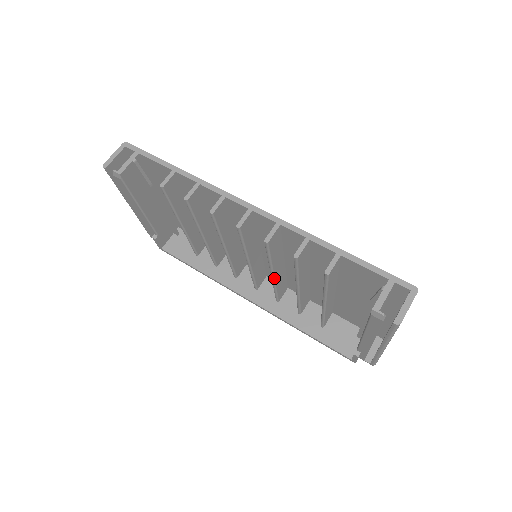
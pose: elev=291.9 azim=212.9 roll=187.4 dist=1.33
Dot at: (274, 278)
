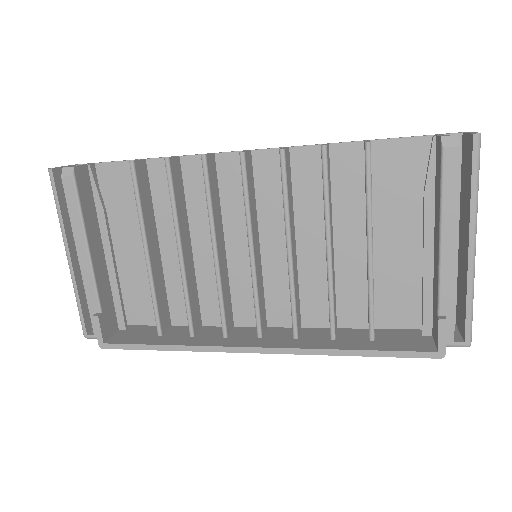
Dot at: (291, 256)
